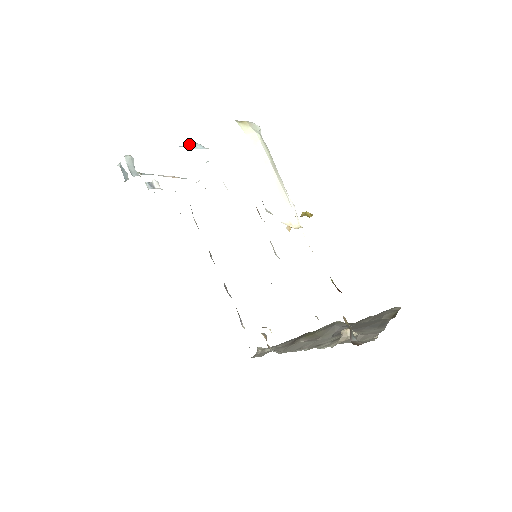
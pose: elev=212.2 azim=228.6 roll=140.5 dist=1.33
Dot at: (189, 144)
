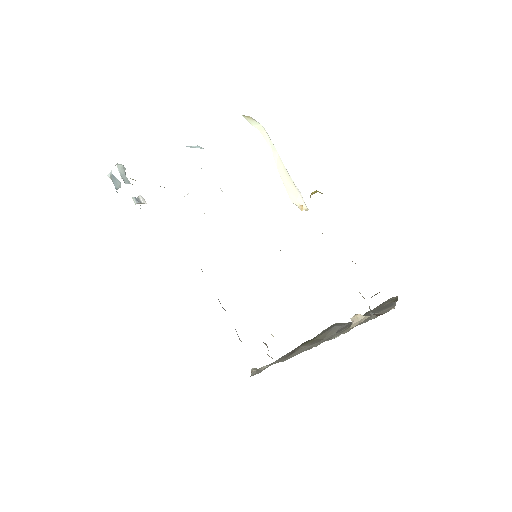
Dot at: occluded
